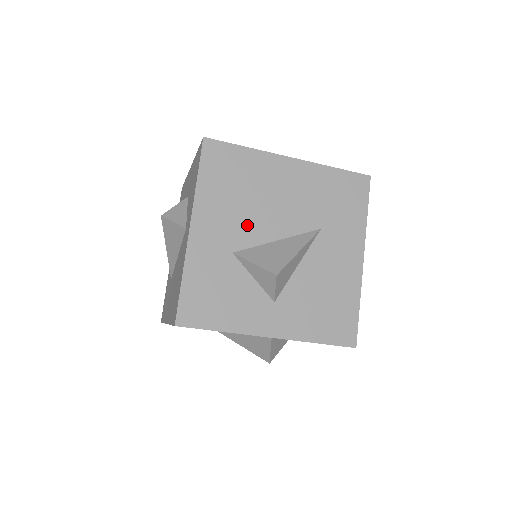
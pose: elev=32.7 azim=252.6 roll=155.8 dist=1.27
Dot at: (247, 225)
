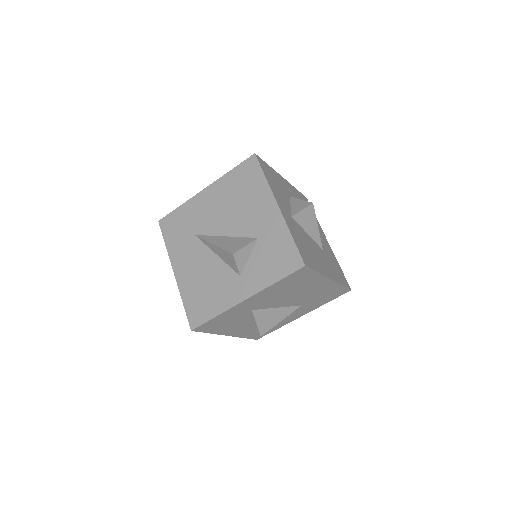
Dot at: (273, 301)
